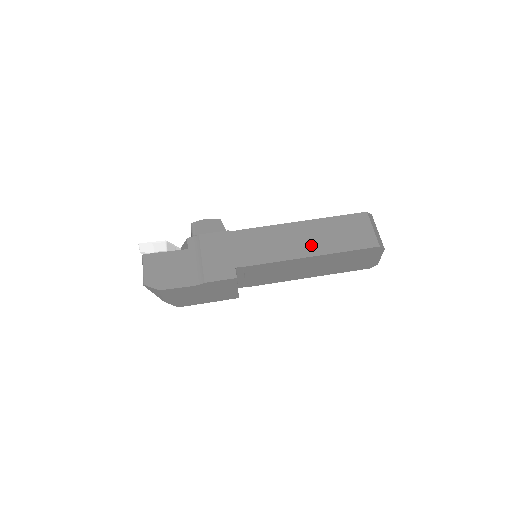
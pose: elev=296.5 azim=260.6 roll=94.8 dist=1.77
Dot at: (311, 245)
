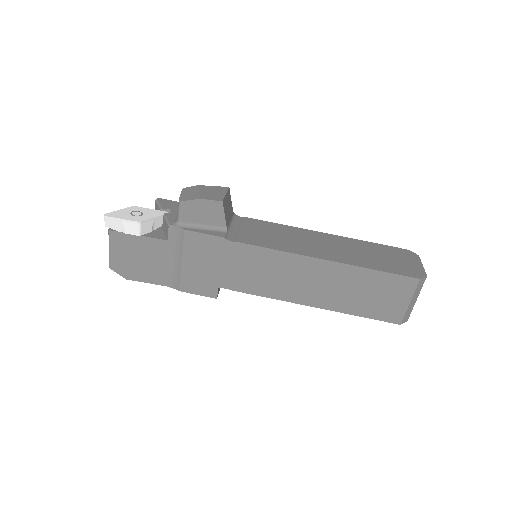
Dot at: (320, 294)
